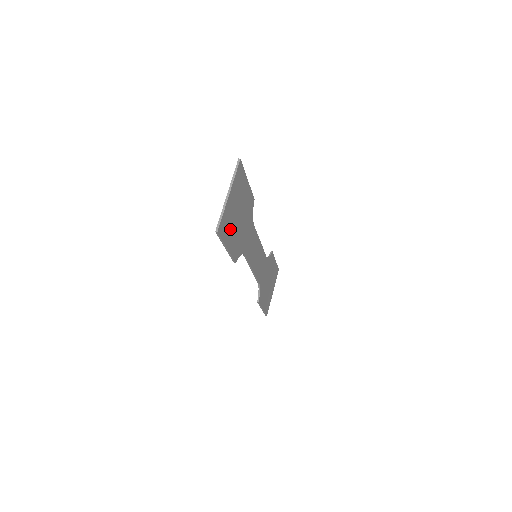
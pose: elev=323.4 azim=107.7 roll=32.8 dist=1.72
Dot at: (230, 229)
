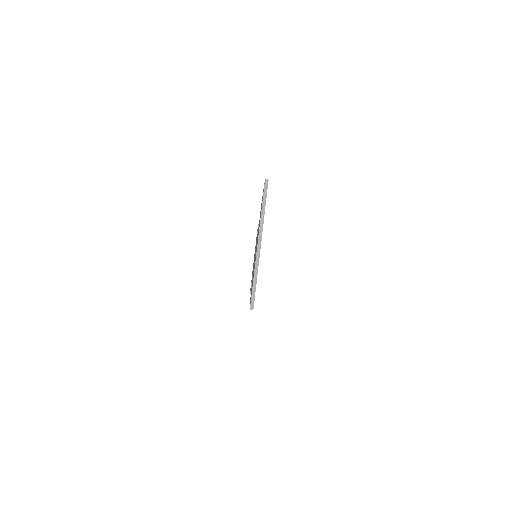
Dot at: occluded
